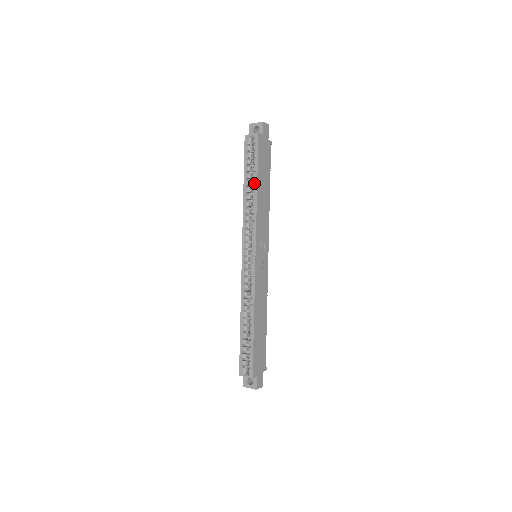
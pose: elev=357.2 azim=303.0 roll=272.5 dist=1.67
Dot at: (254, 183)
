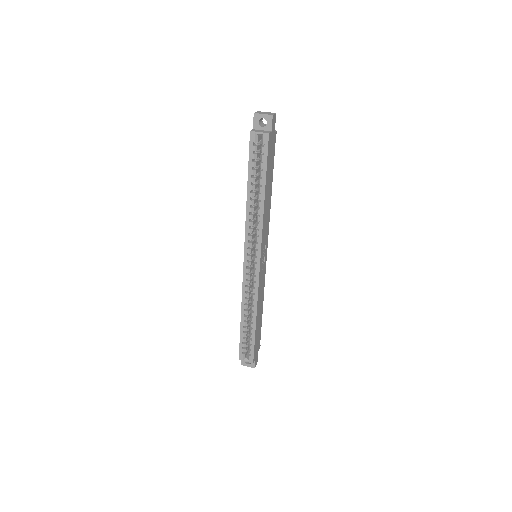
Dot at: (261, 190)
